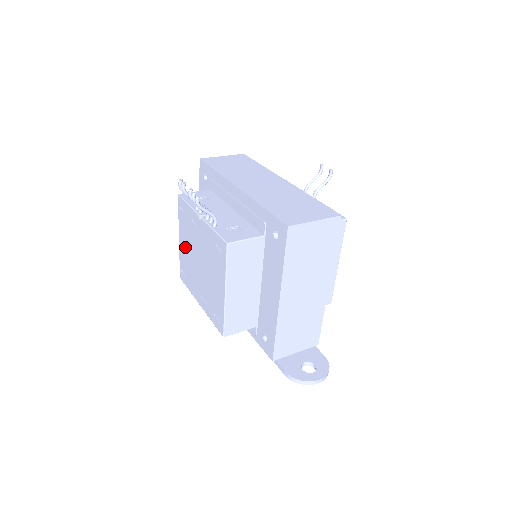
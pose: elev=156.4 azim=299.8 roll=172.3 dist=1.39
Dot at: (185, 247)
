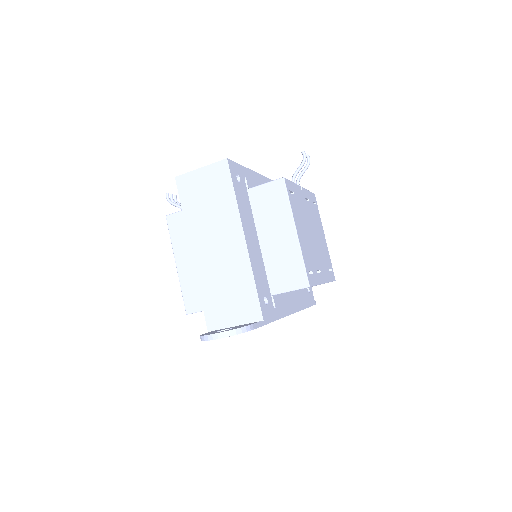
Dot at: occluded
